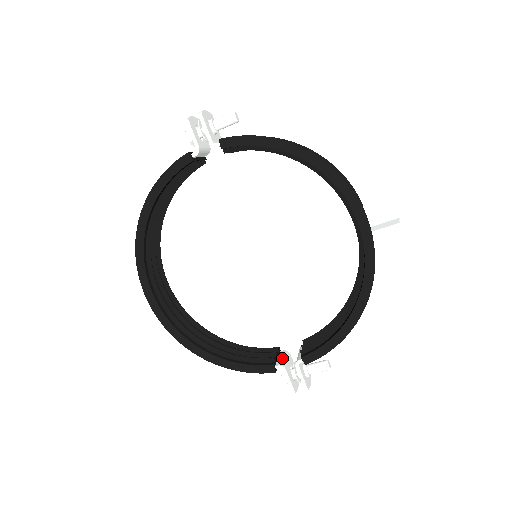
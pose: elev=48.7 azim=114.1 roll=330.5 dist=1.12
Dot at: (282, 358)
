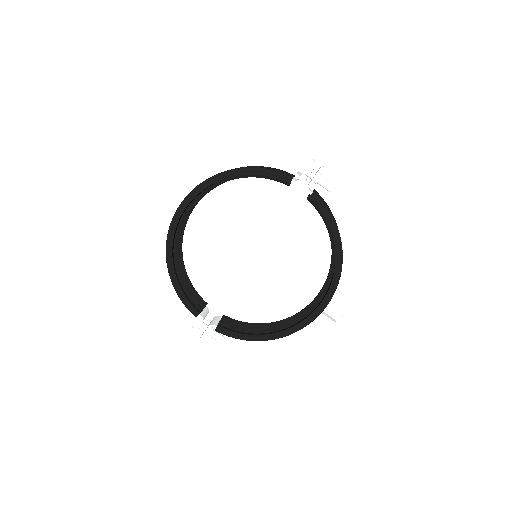
Dot at: (205, 313)
